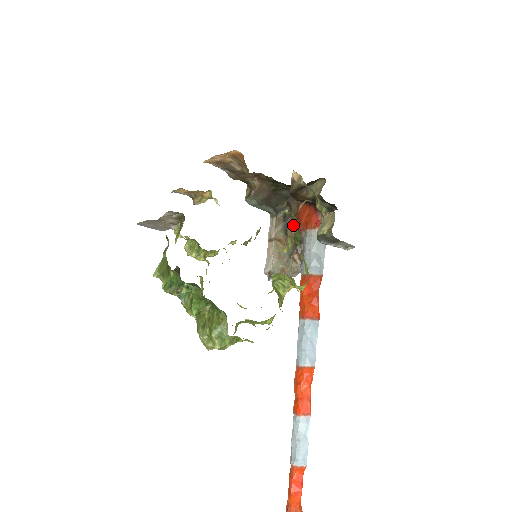
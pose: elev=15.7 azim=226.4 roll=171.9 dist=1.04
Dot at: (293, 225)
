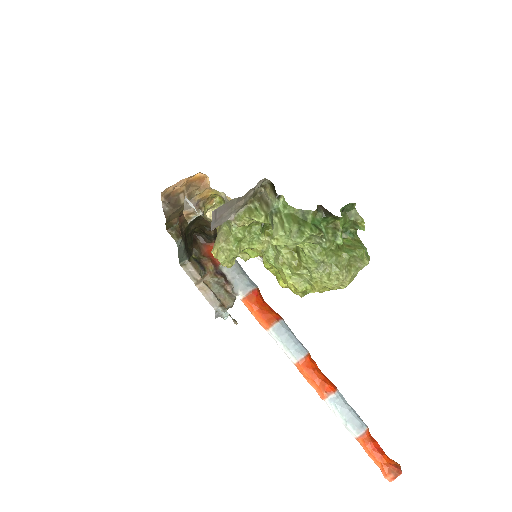
Dot at: (209, 263)
